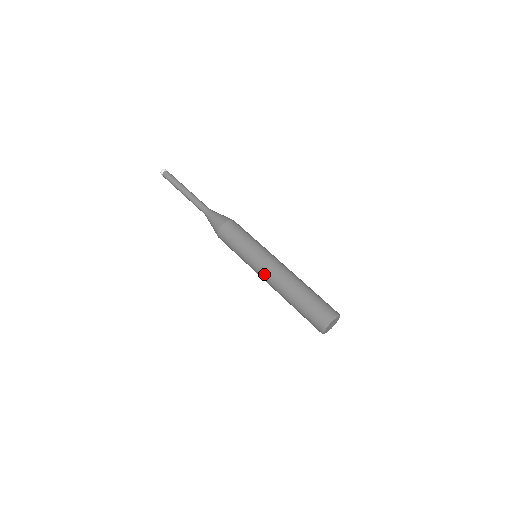
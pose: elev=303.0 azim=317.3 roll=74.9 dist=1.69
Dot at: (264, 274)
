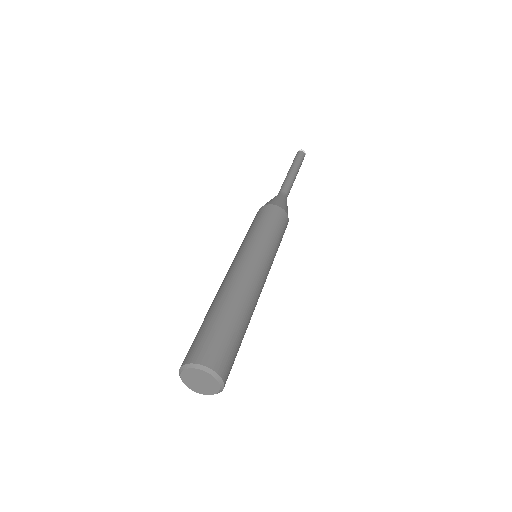
Dot at: occluded
